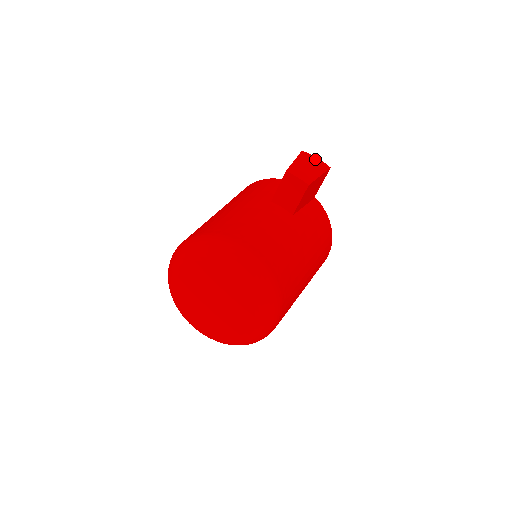
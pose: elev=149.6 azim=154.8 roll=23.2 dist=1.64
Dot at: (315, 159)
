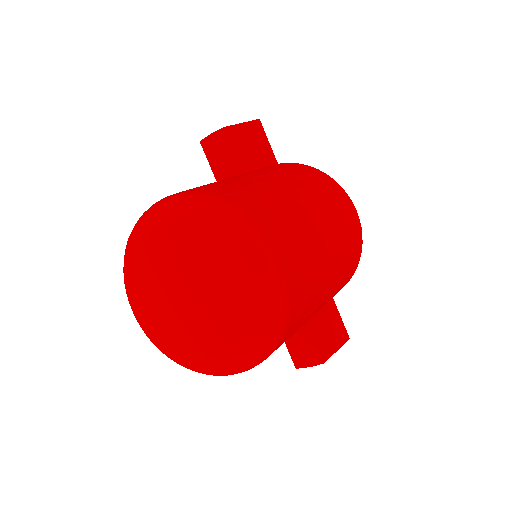
Dot at: occluded
